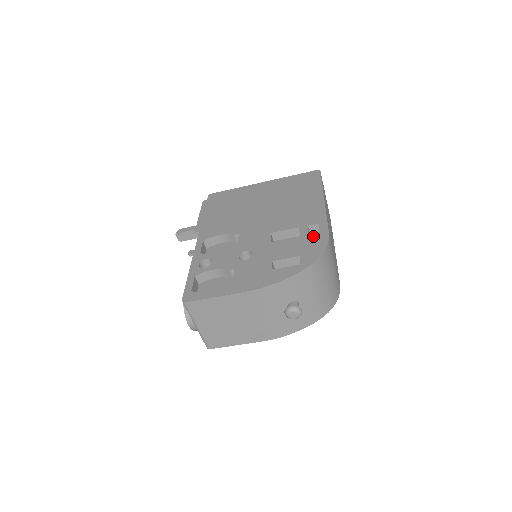
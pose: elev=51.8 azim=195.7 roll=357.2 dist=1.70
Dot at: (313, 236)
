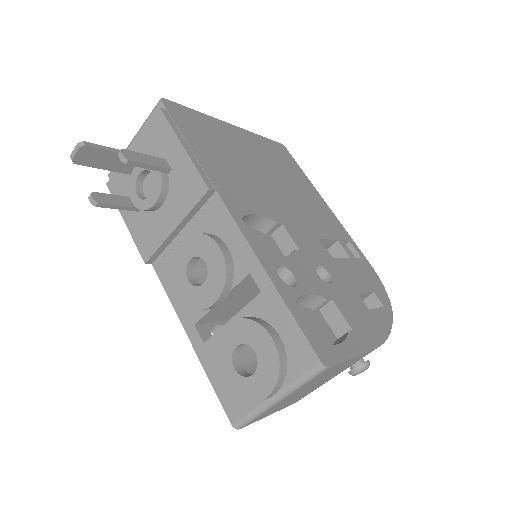
Dot at: (361, 261)
